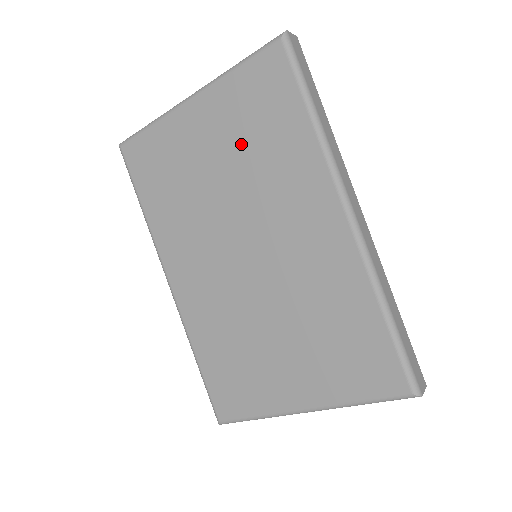
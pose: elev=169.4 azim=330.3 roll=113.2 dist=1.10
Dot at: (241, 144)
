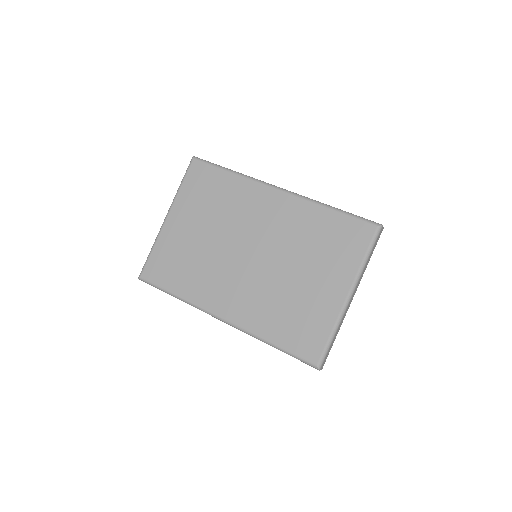
Dot at: (207, 211)
